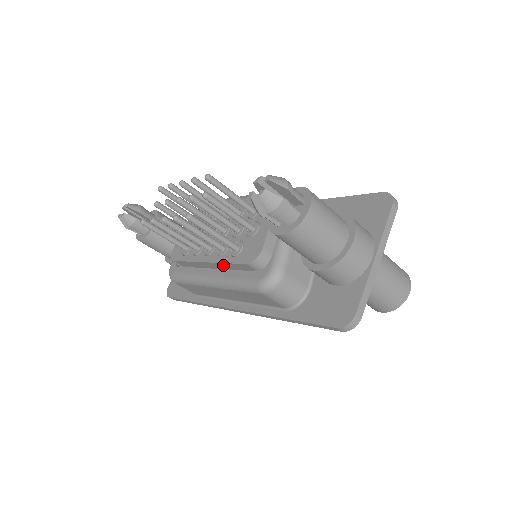
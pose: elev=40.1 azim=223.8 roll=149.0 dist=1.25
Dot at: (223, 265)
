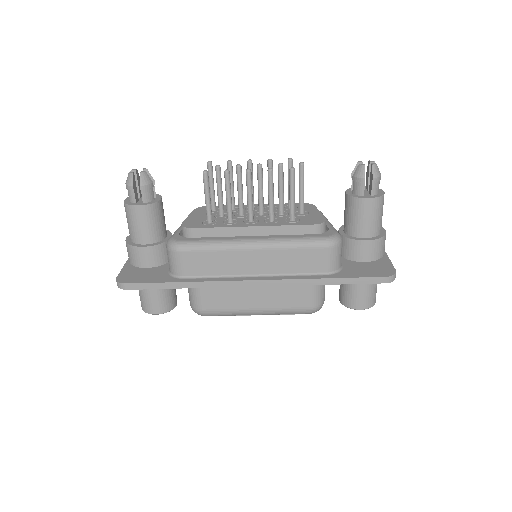
Dot at: (276, 230)
